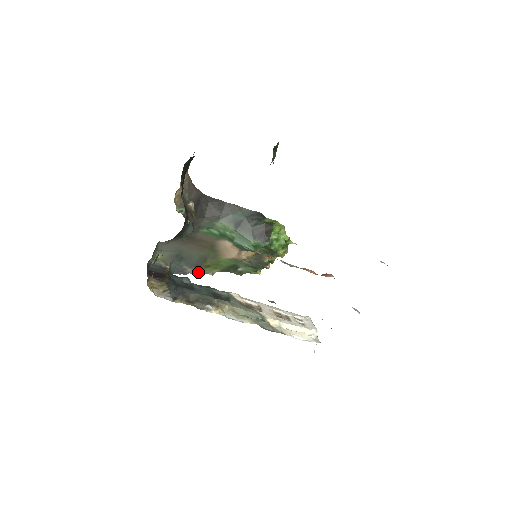
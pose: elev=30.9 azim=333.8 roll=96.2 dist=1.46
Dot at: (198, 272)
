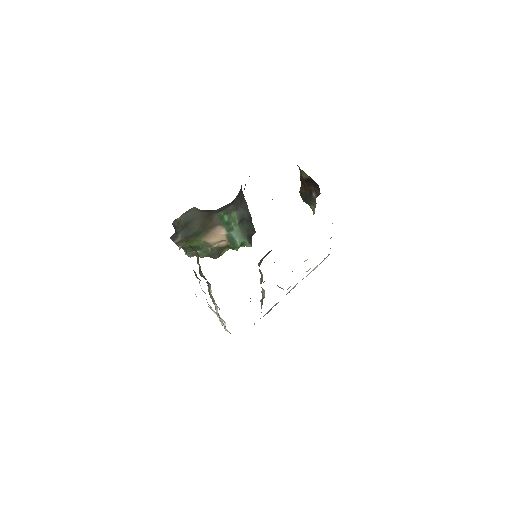
Dot at: (178, 243)
